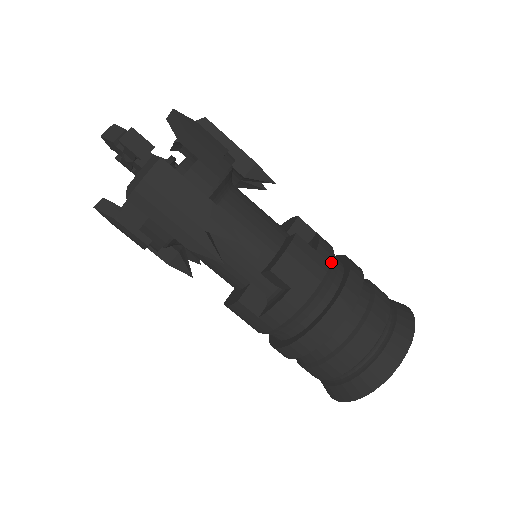
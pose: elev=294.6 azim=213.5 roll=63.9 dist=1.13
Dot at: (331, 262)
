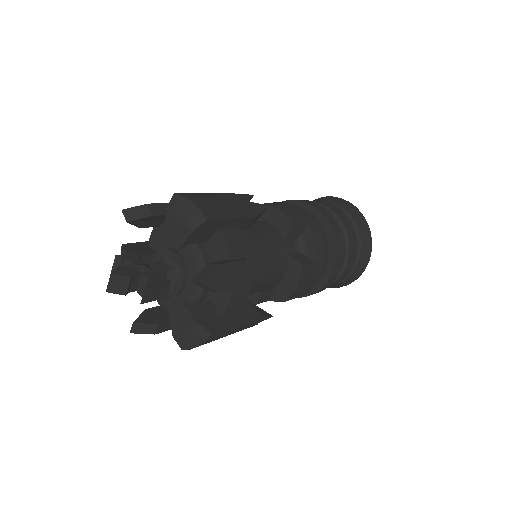
Dot at: occluded
